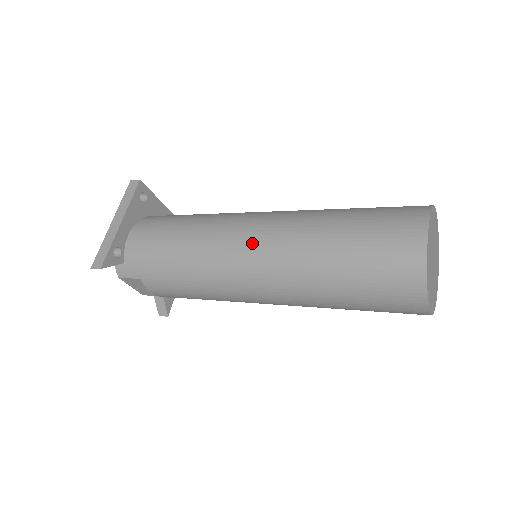
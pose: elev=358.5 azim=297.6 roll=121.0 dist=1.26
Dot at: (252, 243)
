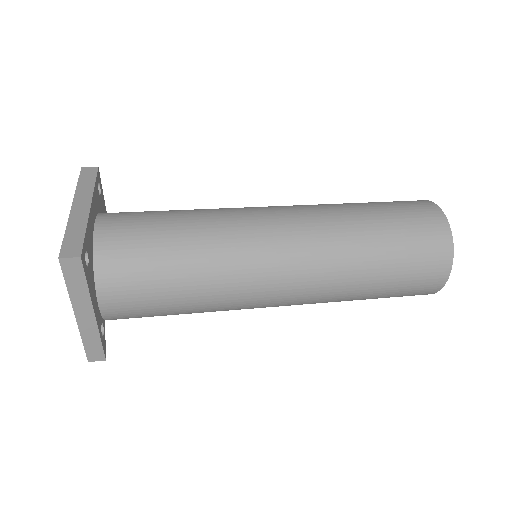
Dot at: (286, 299)
